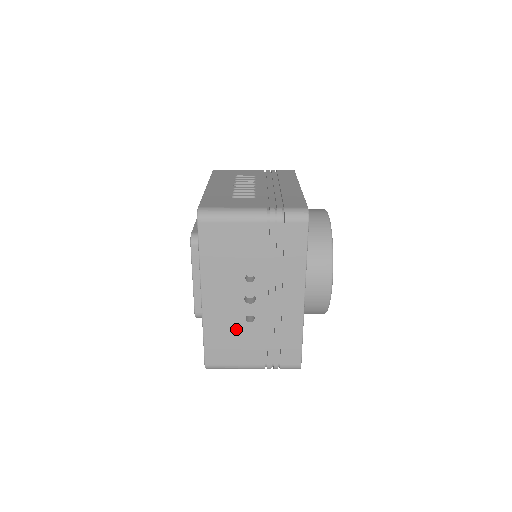
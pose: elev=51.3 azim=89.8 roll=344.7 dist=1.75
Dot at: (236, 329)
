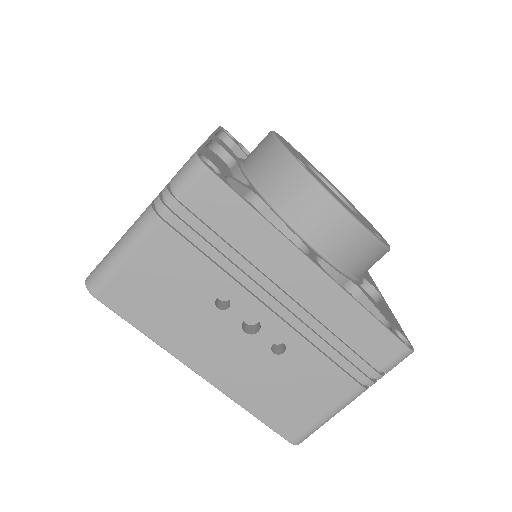
Dot at: (277, 375)
